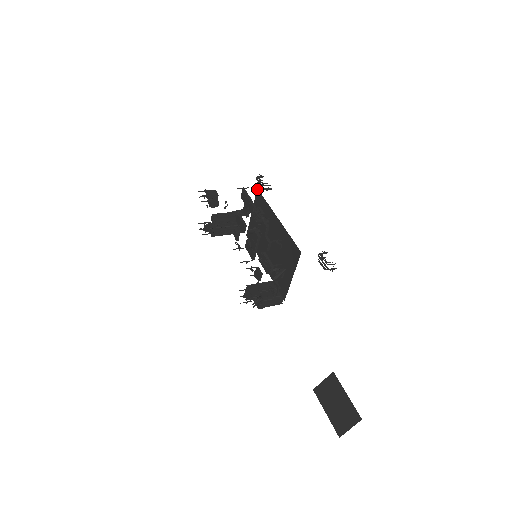
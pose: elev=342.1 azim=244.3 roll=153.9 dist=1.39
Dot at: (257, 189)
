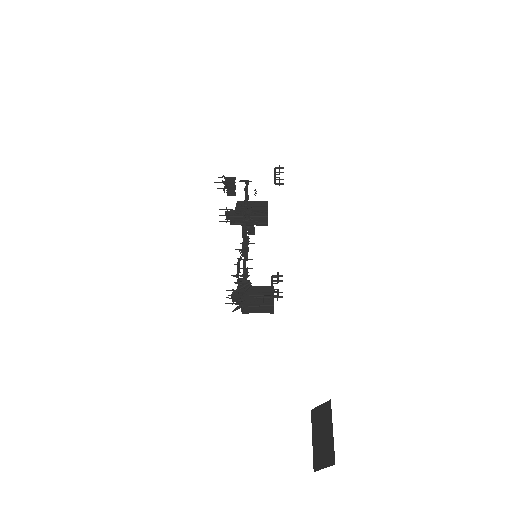
Dot at: occluded
